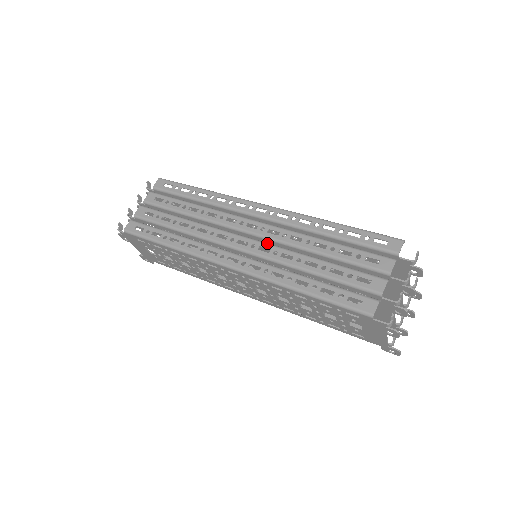
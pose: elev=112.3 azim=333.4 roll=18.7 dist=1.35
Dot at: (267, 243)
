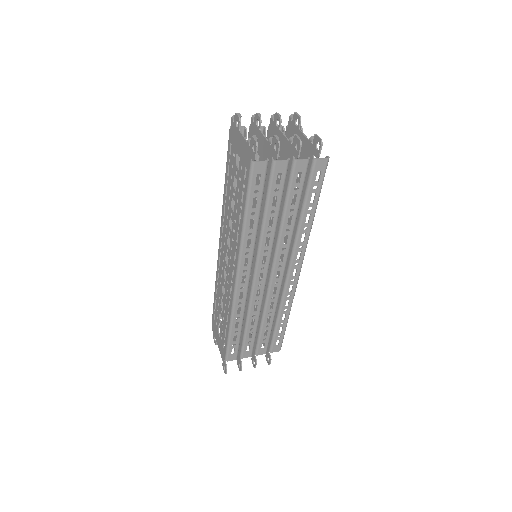
Dot at: (250, 221)
